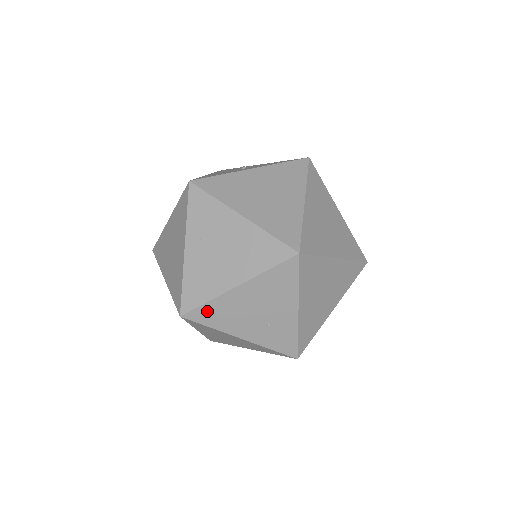
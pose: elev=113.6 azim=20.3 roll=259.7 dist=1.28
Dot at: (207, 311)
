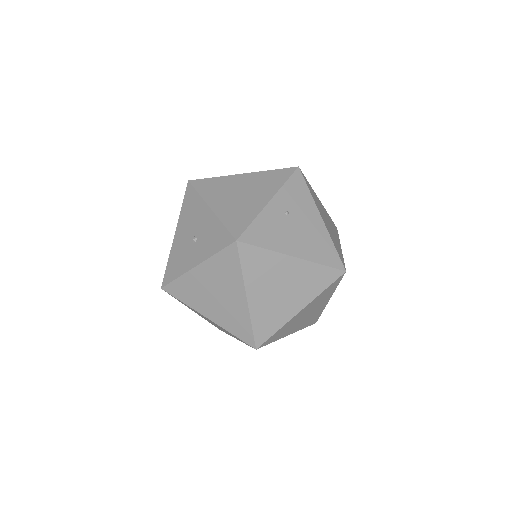
Dot at: occluded
